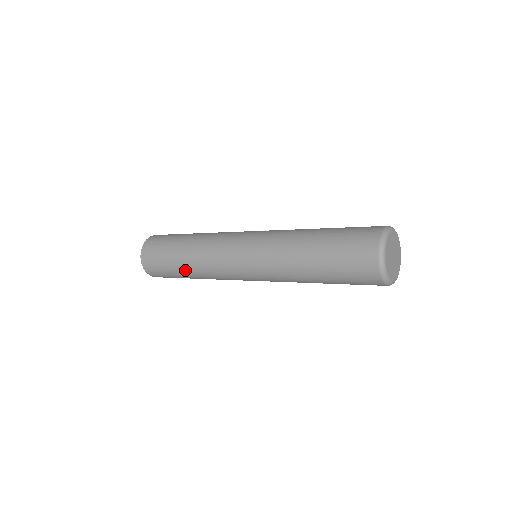
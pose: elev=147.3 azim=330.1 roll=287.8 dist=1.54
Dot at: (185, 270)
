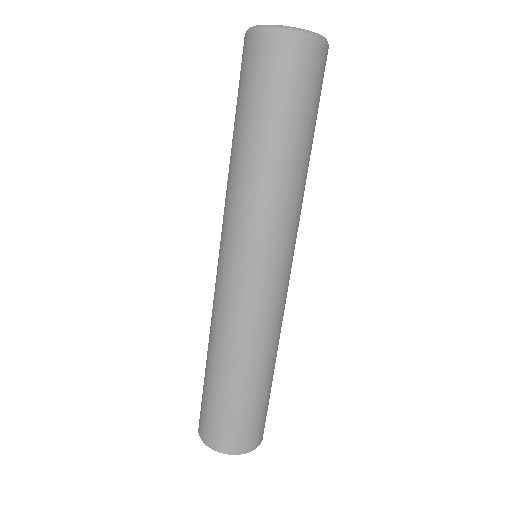
Dot at: (209, 361)
